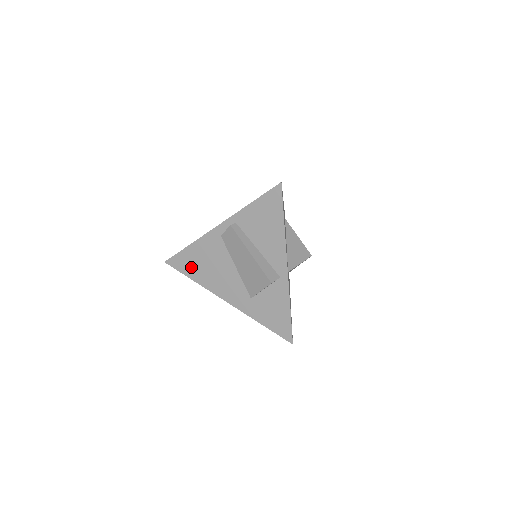
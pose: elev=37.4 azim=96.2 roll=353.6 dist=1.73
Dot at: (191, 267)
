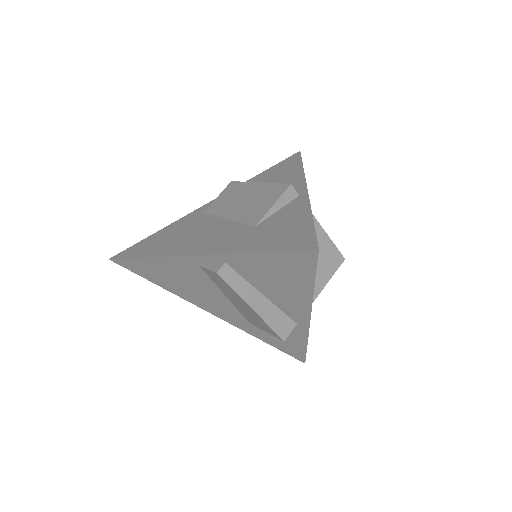
Dot at: (153, 276)
